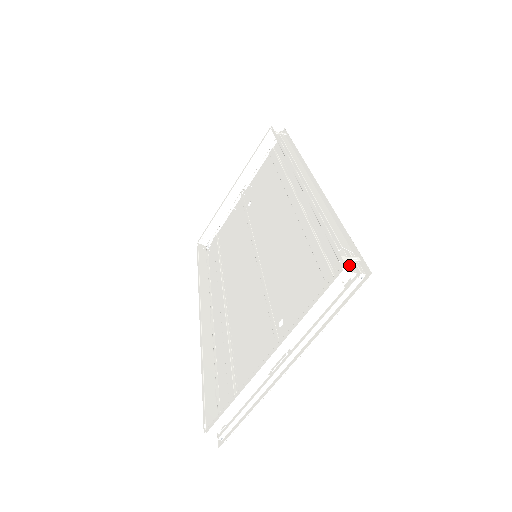
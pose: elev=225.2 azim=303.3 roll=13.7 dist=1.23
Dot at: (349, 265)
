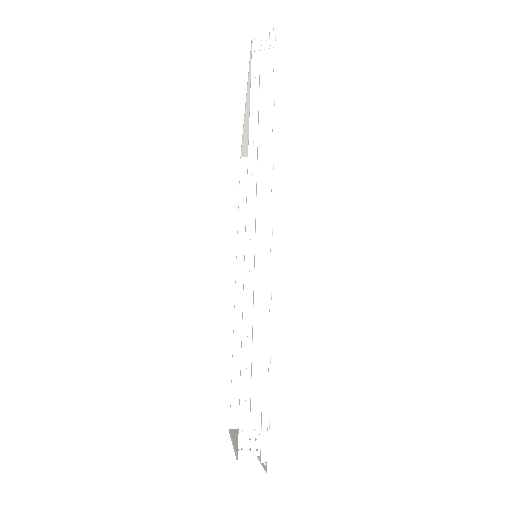
Dot at: (266, 422)
